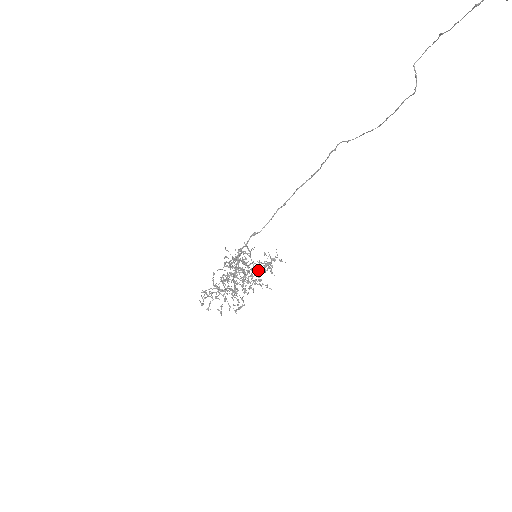
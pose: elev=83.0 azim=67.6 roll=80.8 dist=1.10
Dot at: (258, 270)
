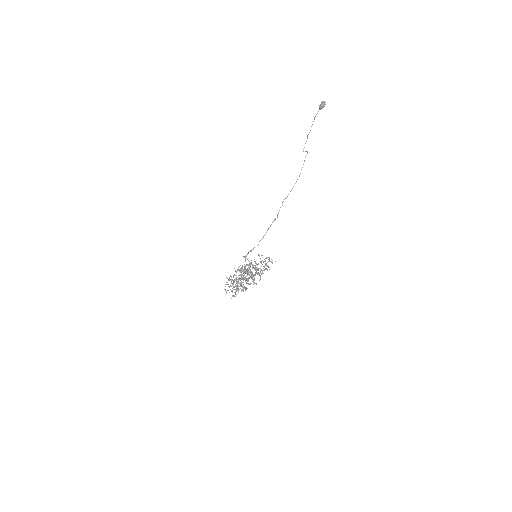
Dot at: (259, 275)
